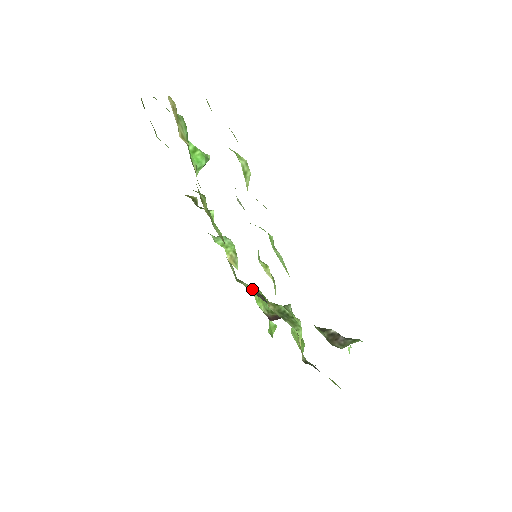
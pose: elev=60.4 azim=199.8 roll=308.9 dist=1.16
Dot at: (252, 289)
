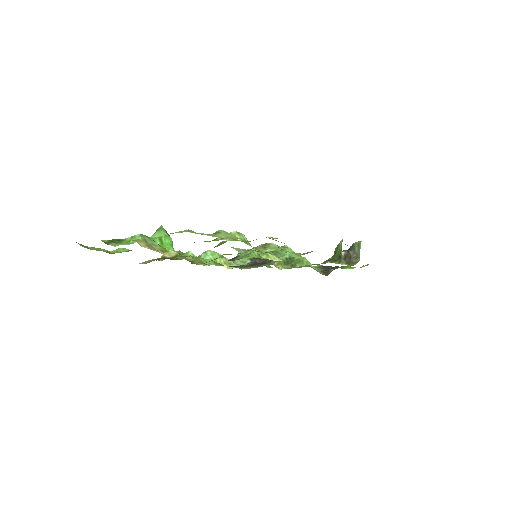
Dot at: (245, 261)
